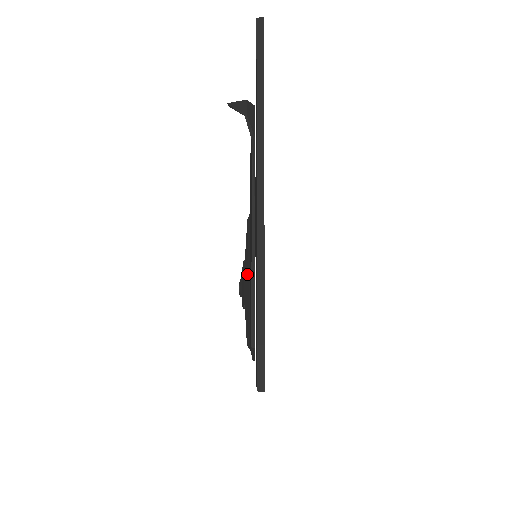
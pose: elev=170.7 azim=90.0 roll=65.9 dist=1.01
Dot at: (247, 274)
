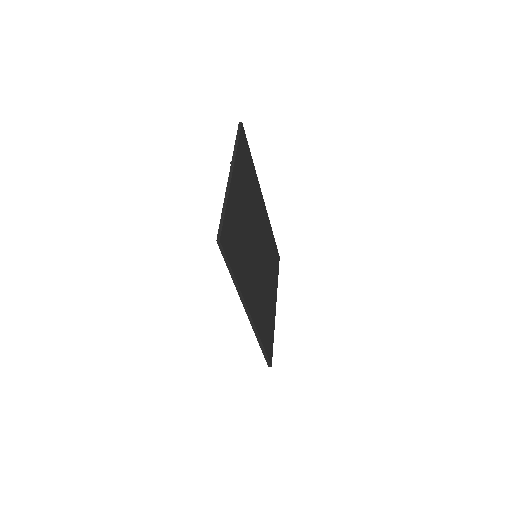
Dot at: occluded
